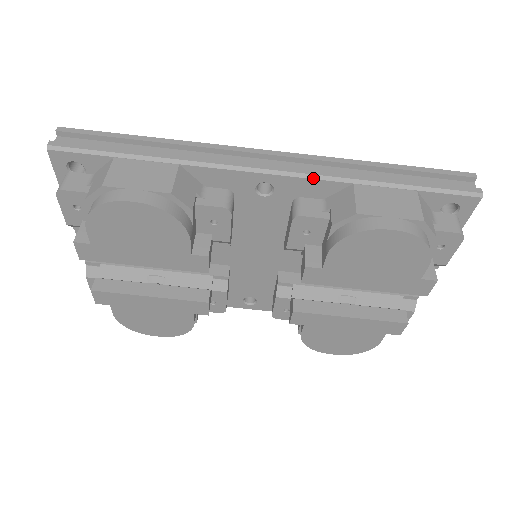
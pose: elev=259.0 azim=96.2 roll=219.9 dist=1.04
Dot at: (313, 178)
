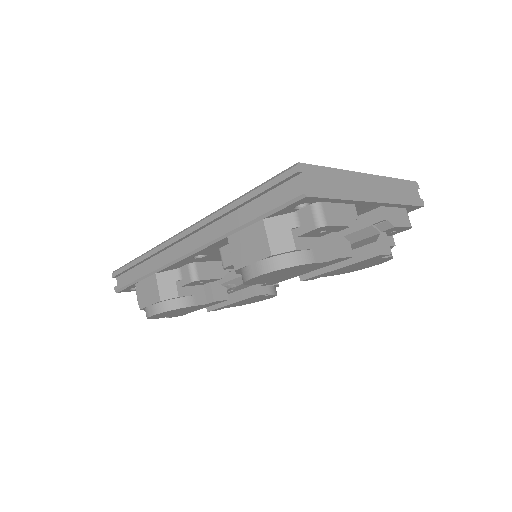
Dot at: (207, 247)
